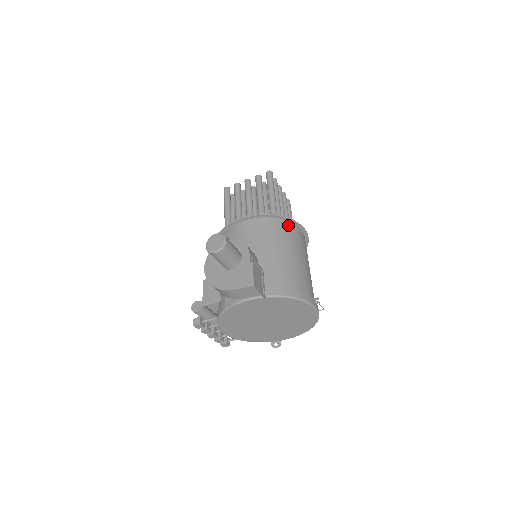
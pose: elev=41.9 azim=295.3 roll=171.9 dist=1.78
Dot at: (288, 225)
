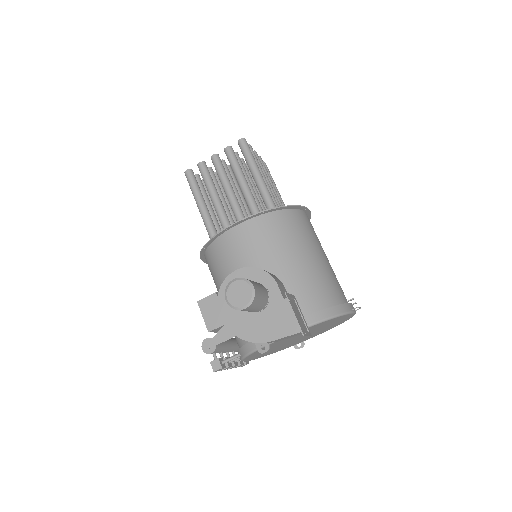
Dot at: (293, 214)
